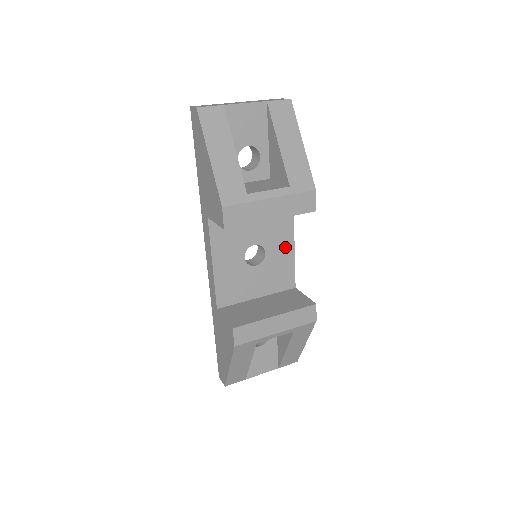
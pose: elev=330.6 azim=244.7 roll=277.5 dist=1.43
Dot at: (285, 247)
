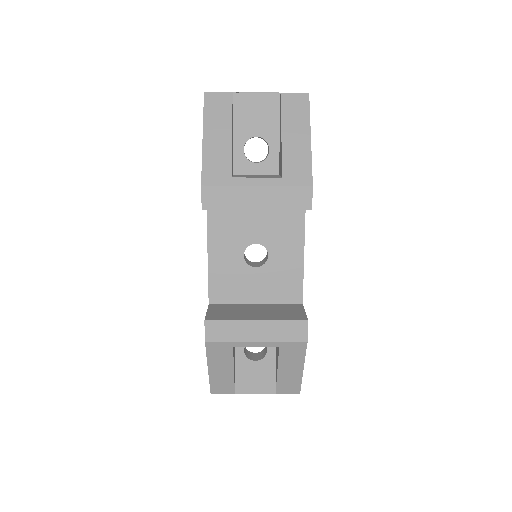
Dot at: (292, 254)
